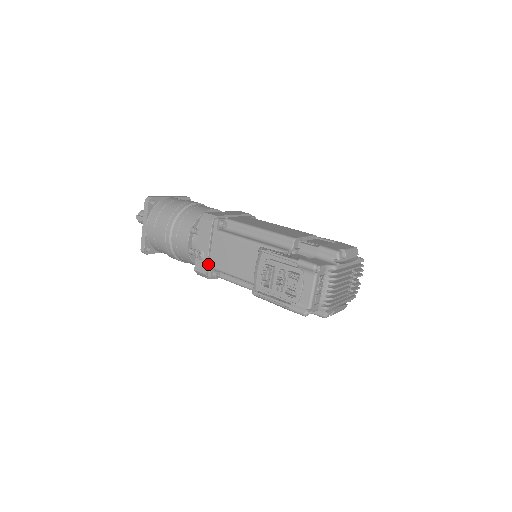
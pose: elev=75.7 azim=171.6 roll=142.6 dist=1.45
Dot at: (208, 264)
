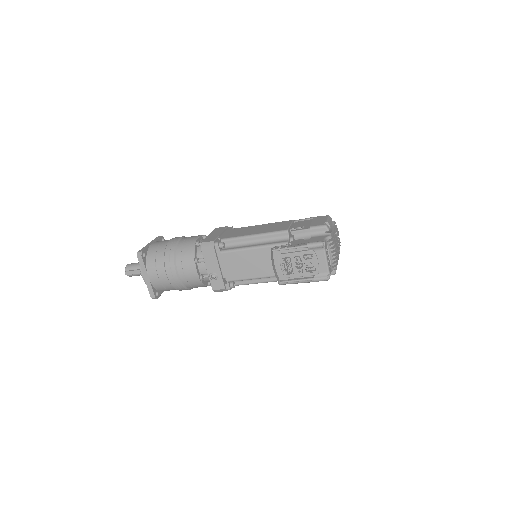
Dot at: (223, 280)
